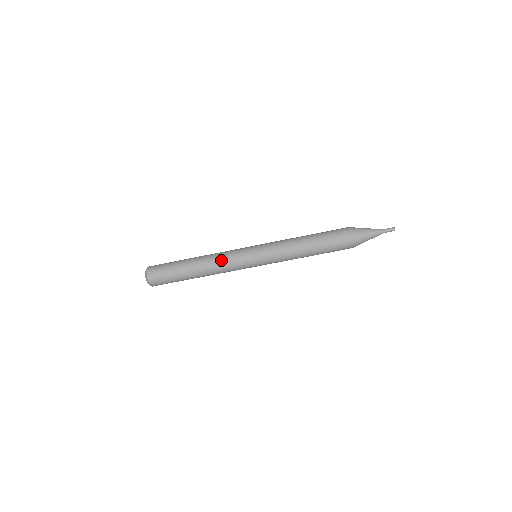
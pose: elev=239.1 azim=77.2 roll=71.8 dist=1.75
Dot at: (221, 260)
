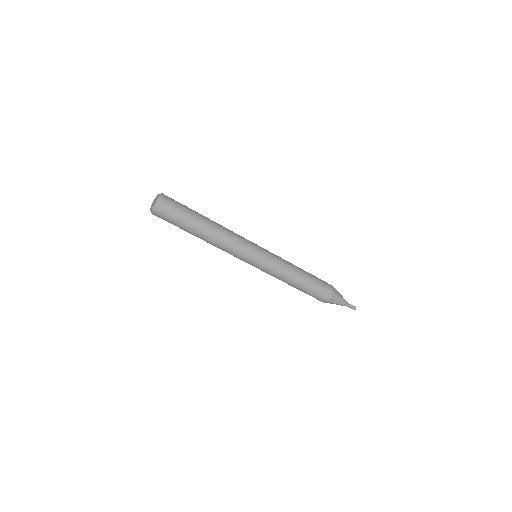
Dot at: (231, 243)
